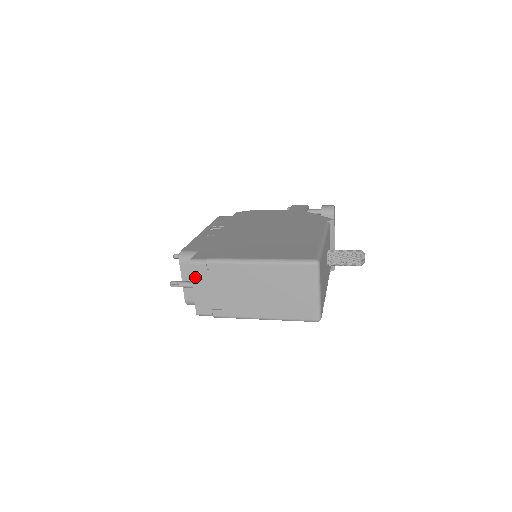
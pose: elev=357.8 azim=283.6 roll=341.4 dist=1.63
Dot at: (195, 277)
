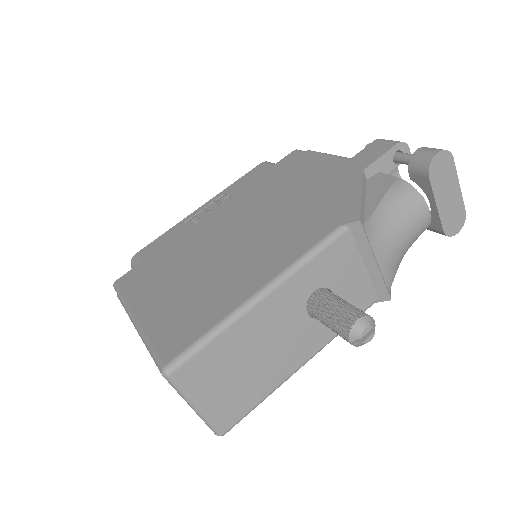
Dot at: occluded
